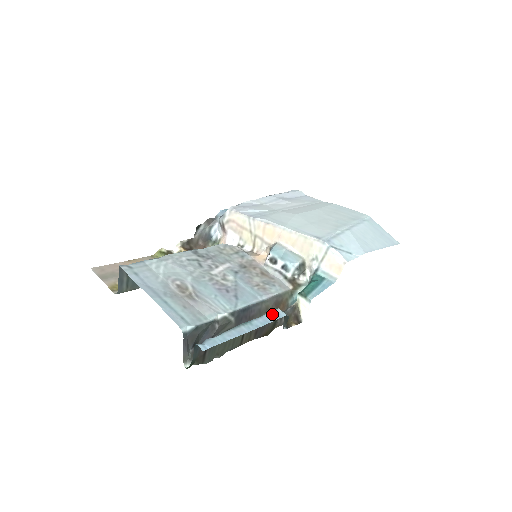
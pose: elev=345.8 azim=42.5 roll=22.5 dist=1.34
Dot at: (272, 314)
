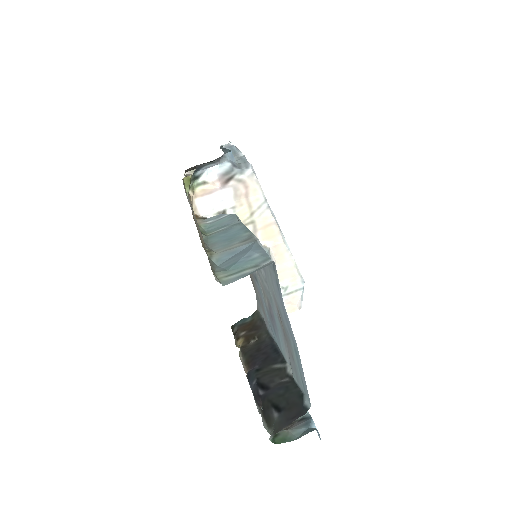
Dot at: occluded
